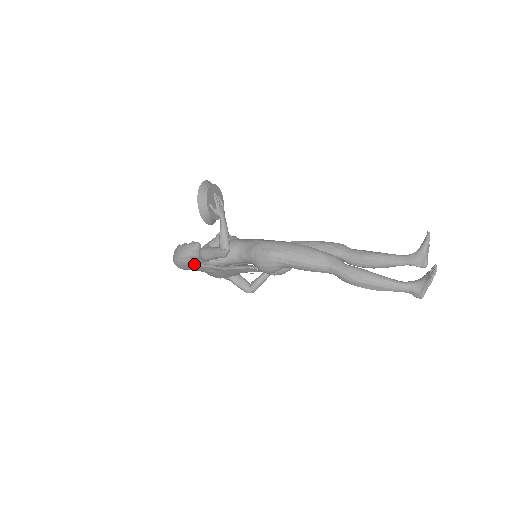
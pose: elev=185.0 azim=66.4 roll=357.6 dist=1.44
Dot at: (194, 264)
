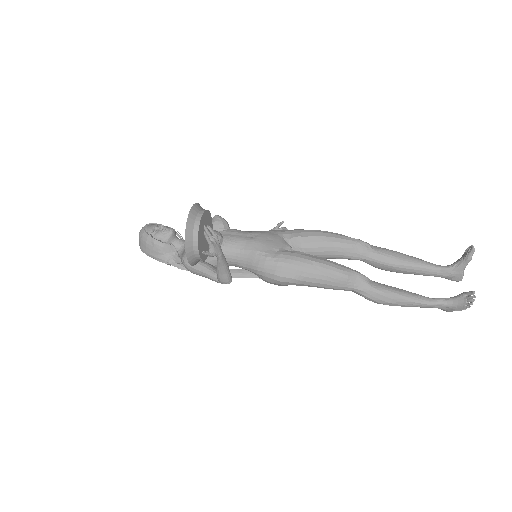
Dot at: occluded
